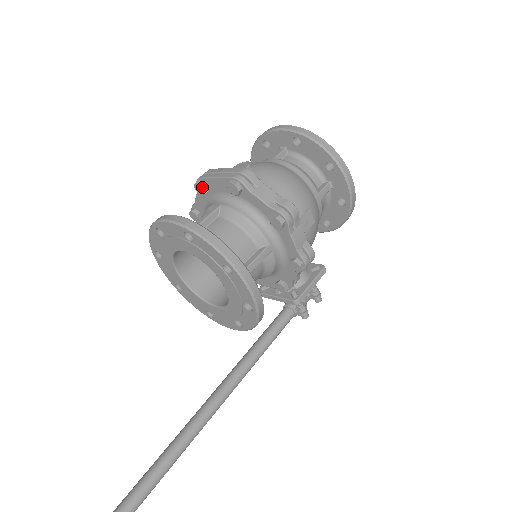
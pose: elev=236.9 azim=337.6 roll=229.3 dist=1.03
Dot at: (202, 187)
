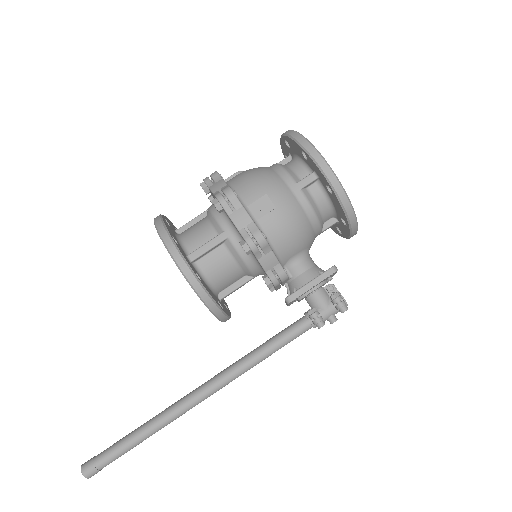
Dot at: (209, 199)
